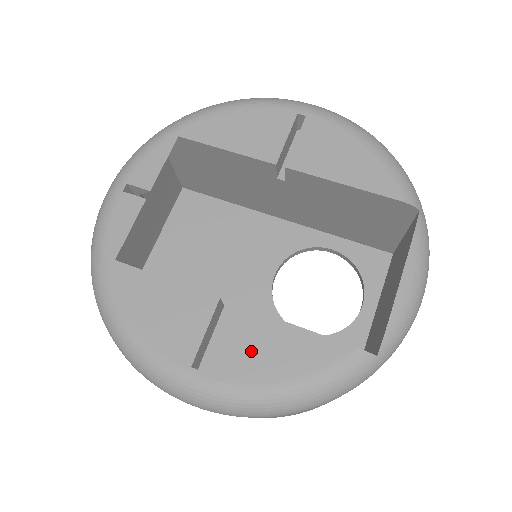
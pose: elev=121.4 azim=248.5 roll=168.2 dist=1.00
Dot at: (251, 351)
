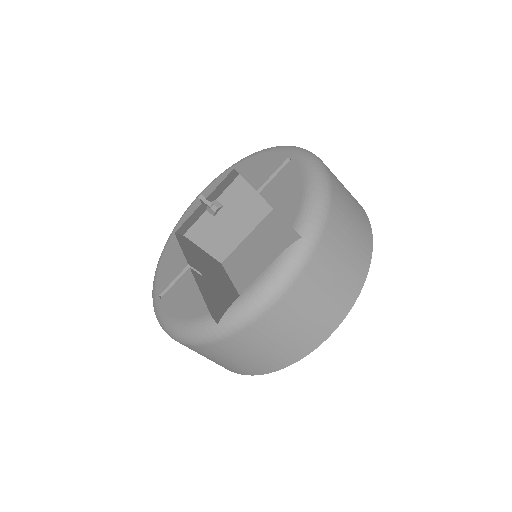
Dot at: (178, 297)
